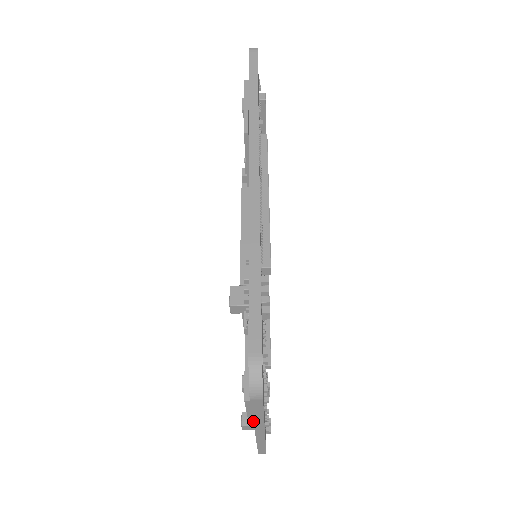
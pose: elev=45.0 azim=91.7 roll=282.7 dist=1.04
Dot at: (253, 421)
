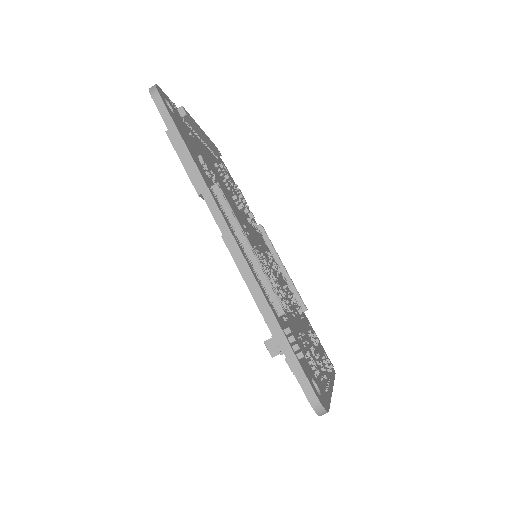
Dot at: occluded
